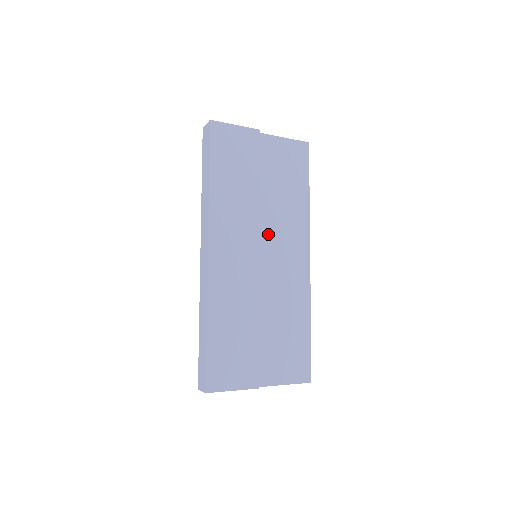
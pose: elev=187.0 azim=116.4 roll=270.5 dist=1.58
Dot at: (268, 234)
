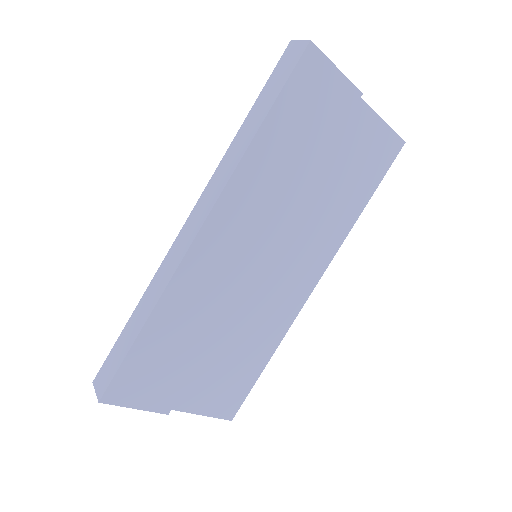
Dot at: (287, 237)
